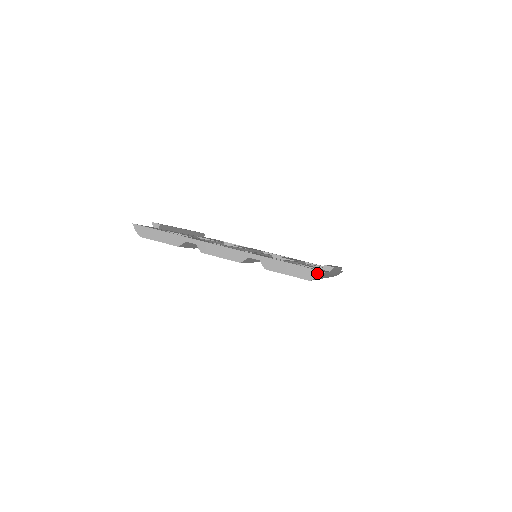
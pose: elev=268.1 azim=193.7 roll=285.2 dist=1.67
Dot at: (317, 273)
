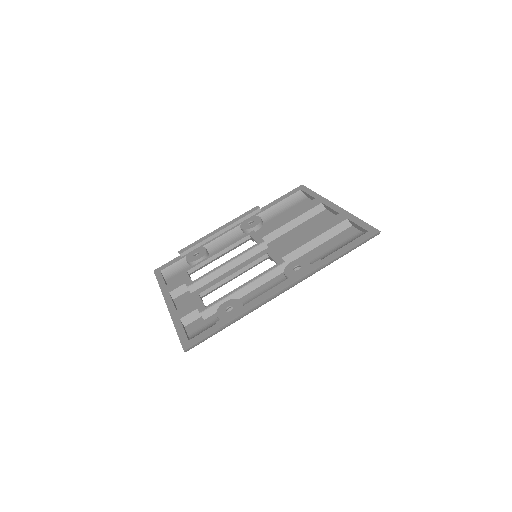
Dot at: (183, 349)
